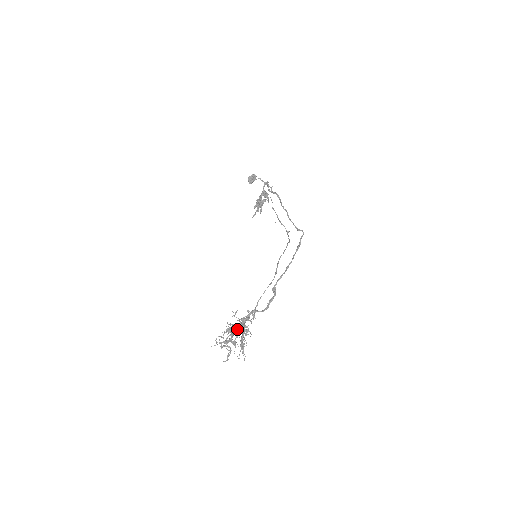
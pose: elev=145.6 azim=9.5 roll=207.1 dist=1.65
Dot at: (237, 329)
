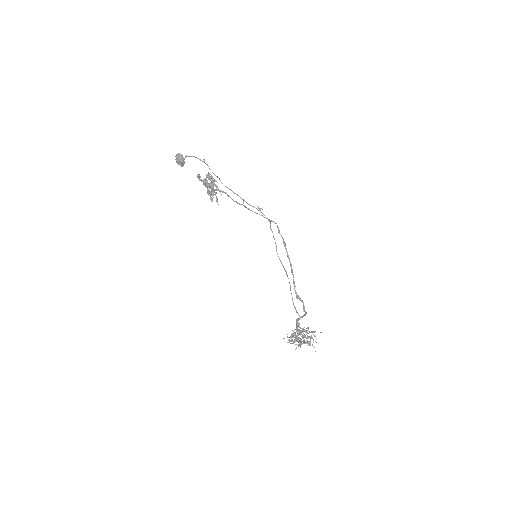
Dot at: occluded
